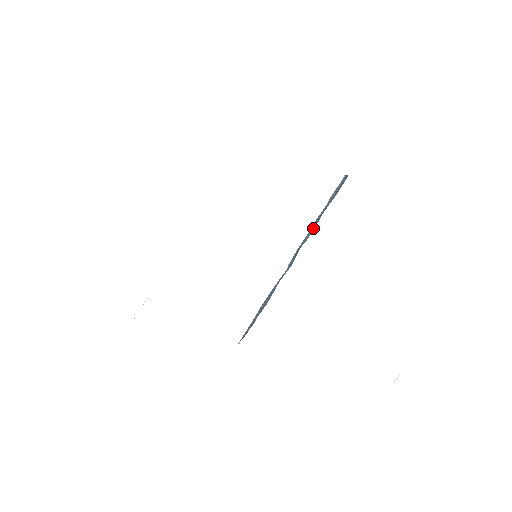
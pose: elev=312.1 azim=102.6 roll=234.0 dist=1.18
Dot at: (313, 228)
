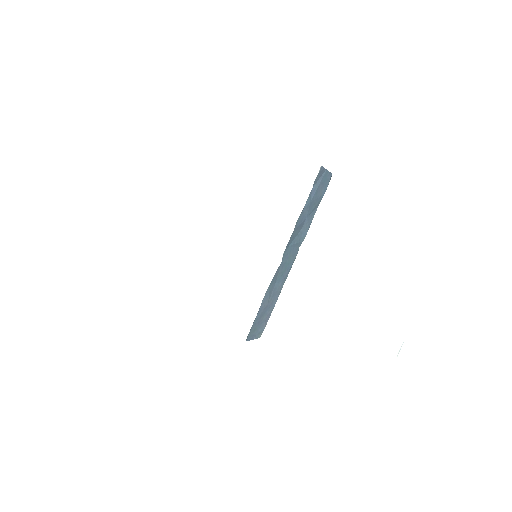
Dot at: (307, 226)
